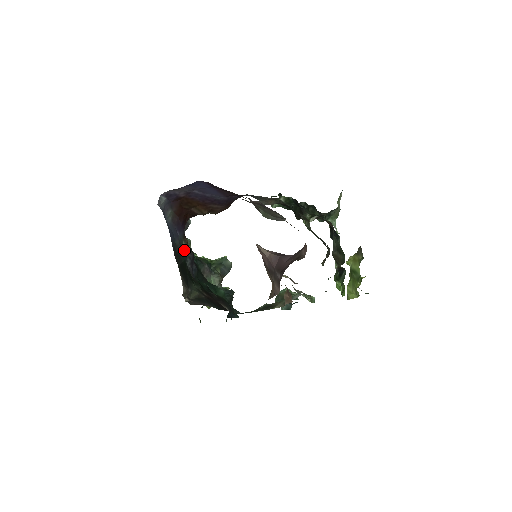
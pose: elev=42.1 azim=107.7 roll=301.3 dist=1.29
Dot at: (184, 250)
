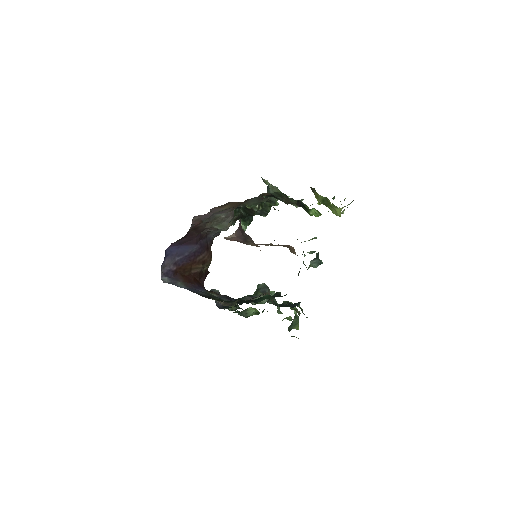
Dot at: occluded
